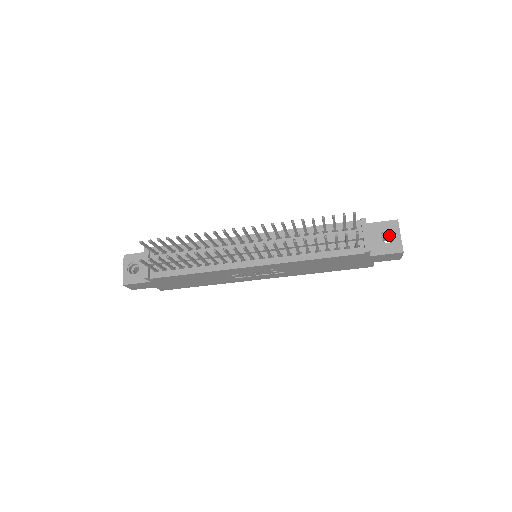
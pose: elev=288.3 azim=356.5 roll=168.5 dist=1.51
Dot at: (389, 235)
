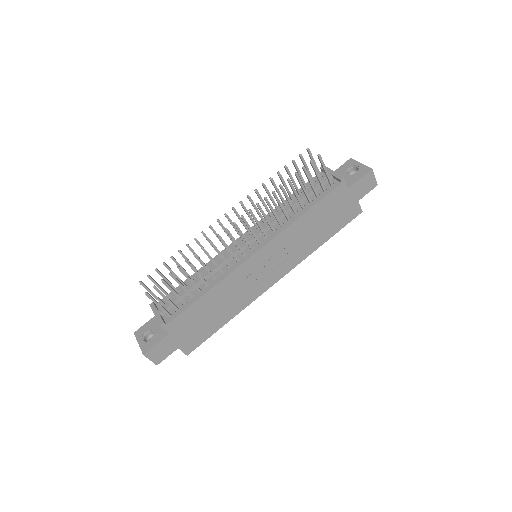
Dot at: (353, 172)
